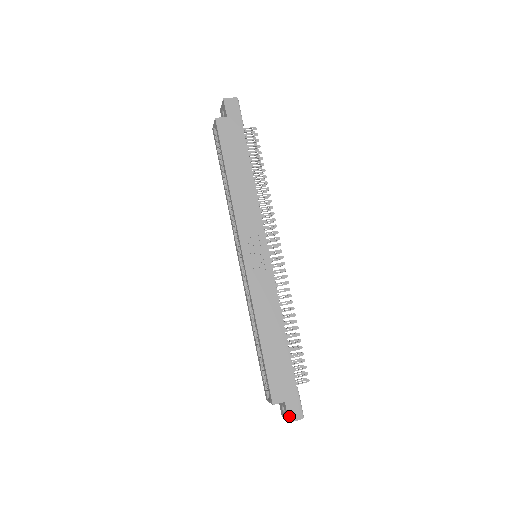
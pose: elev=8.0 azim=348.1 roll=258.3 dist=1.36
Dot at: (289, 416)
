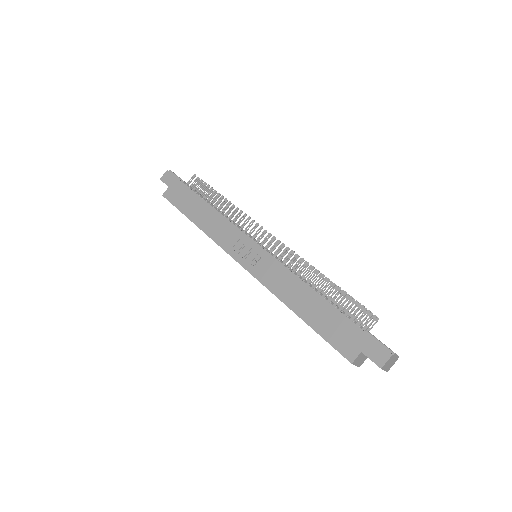
Dot at: (376, 362)
